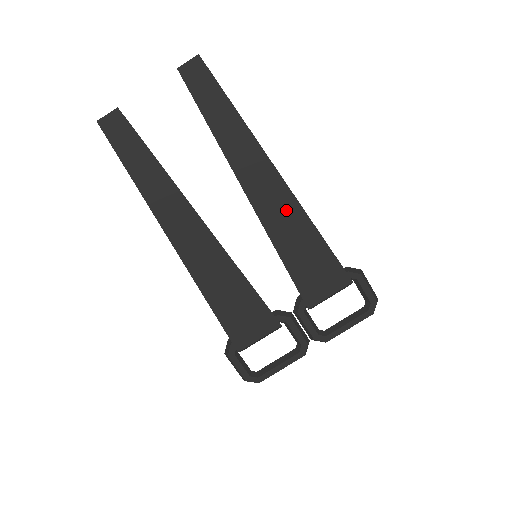
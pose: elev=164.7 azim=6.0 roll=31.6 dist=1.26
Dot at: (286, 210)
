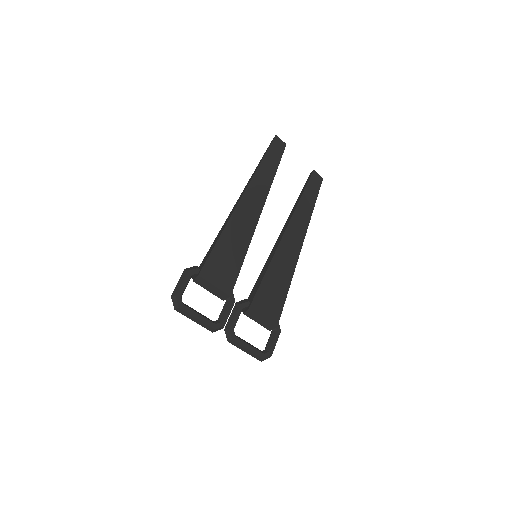
Dot at: (290, 259)
